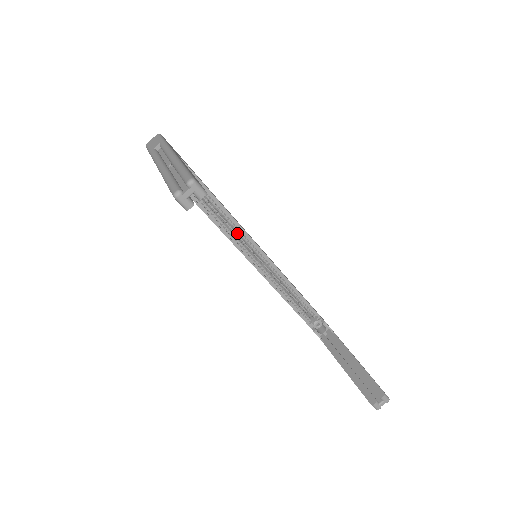
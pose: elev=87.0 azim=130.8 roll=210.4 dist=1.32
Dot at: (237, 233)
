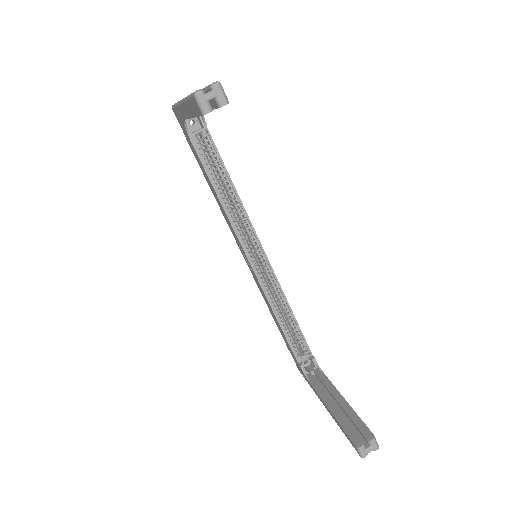
Dot at: (242, 225)
